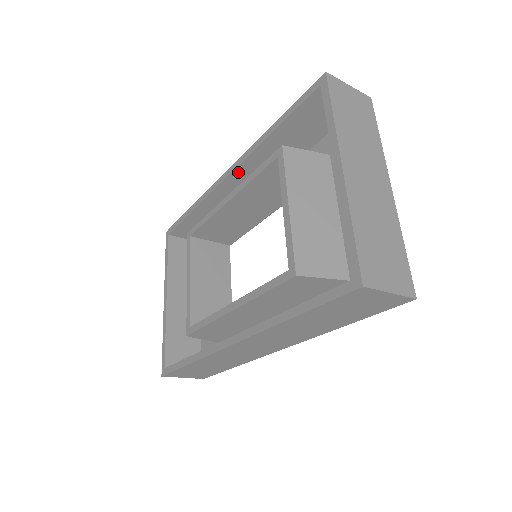
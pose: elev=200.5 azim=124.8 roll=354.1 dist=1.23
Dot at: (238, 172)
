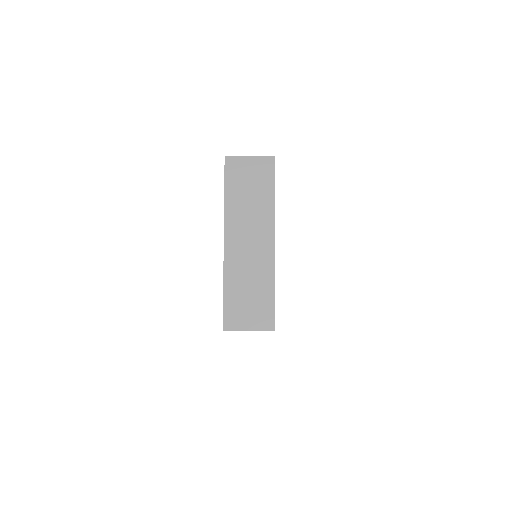
Dot at: occluded
